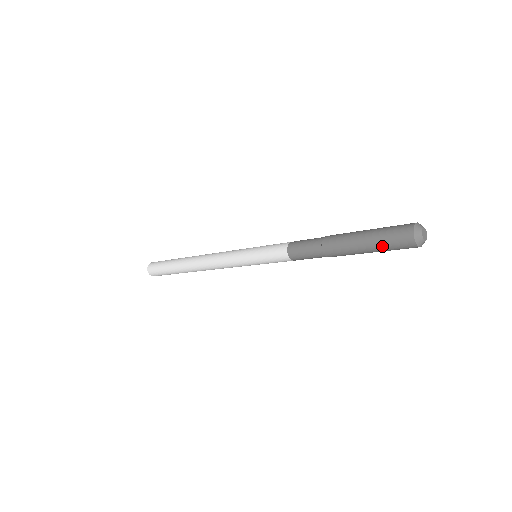
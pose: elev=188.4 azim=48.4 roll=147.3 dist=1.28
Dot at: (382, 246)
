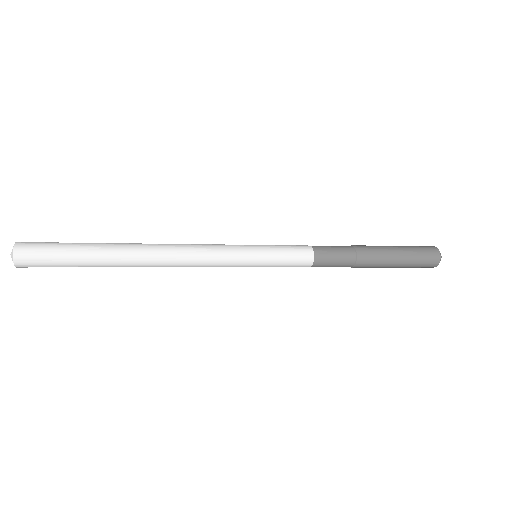
Dot at: (410, 266)
